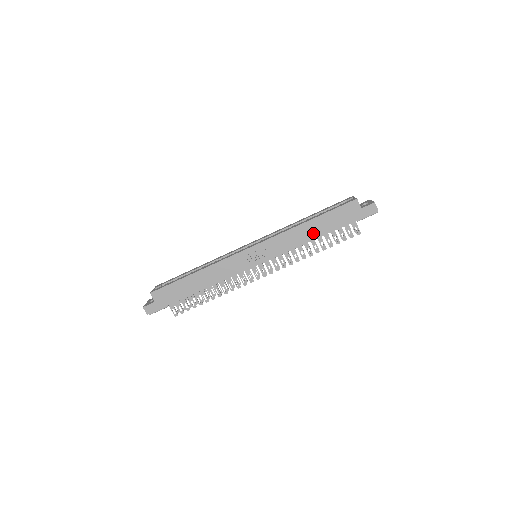
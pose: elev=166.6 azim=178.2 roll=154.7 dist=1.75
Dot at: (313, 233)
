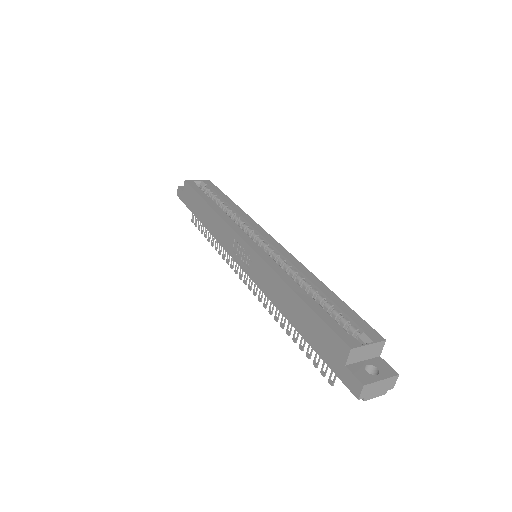
Dot at: (289, 310)
